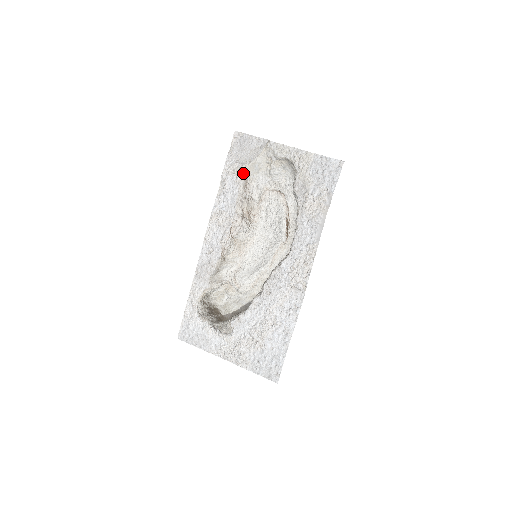
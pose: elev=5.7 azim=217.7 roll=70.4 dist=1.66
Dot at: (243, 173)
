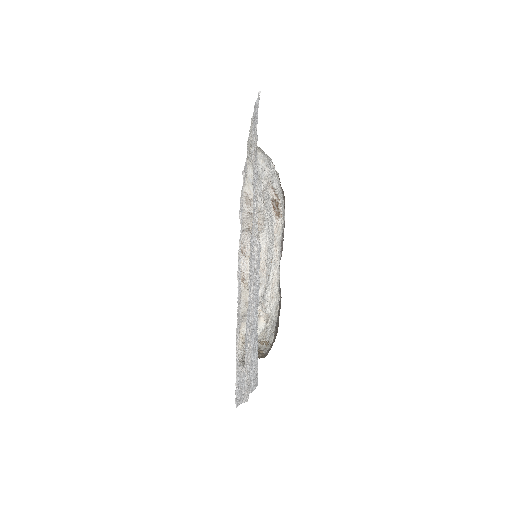
Dot at: (242, 193)
